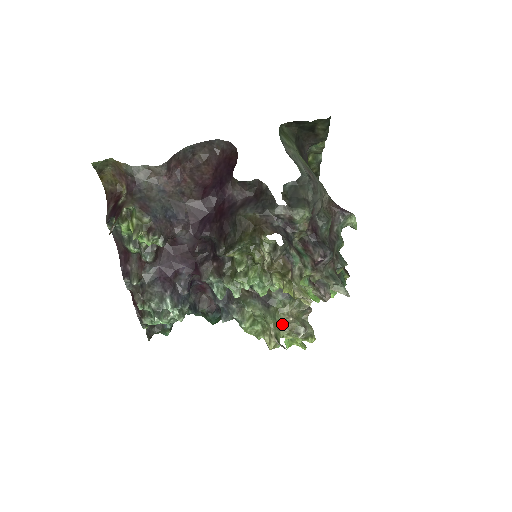
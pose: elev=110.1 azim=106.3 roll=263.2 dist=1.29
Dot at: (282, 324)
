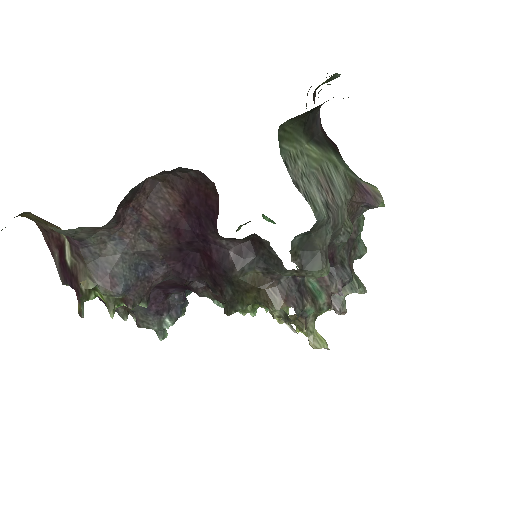
Dot at: occluded
